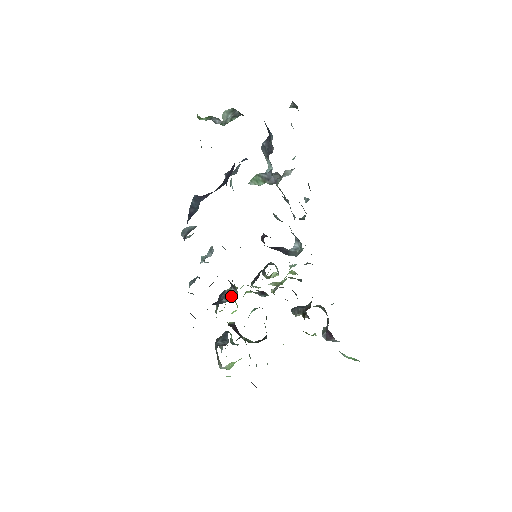
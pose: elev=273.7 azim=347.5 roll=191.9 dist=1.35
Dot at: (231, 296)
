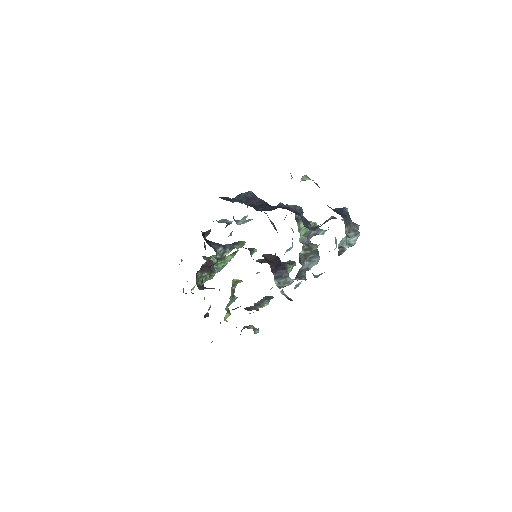
Dot at: (226, 252)
